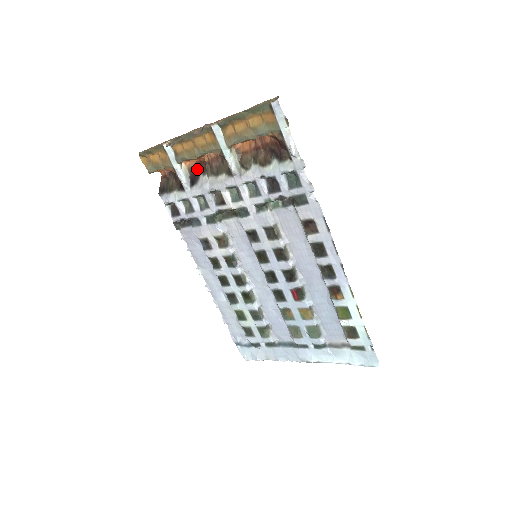
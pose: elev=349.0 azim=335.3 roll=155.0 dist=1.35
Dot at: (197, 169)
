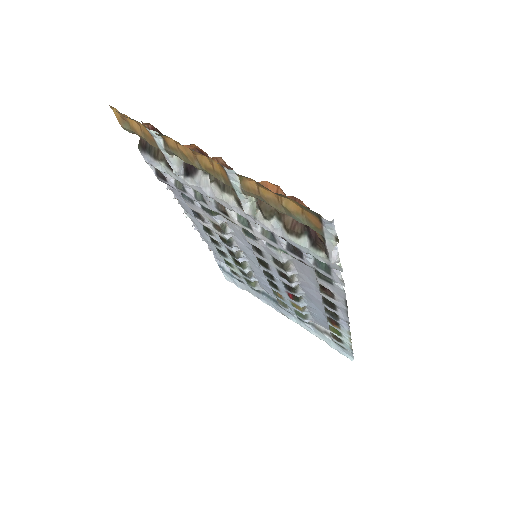
Dot at: occluded
